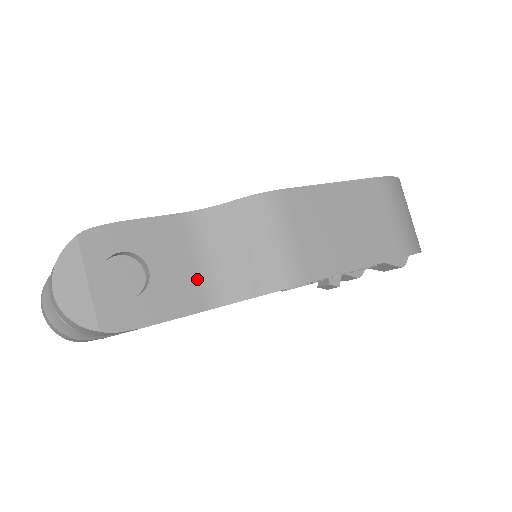
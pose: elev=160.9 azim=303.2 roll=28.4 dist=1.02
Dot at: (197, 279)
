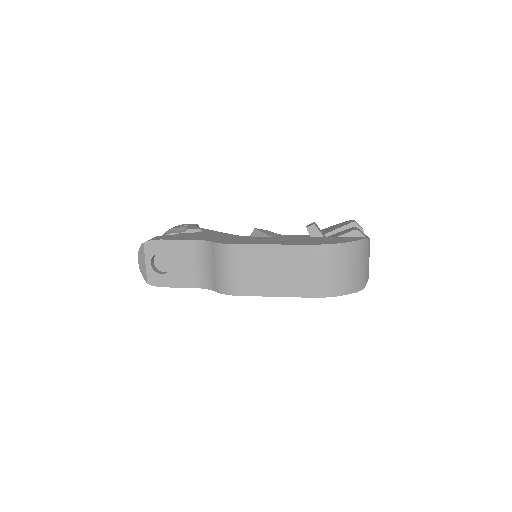
Dot at: (193, 273)
